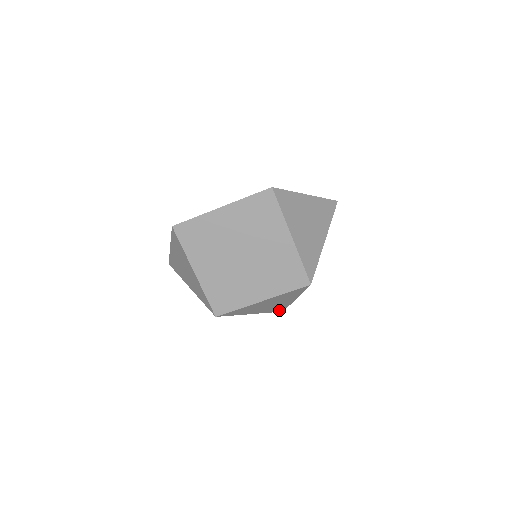
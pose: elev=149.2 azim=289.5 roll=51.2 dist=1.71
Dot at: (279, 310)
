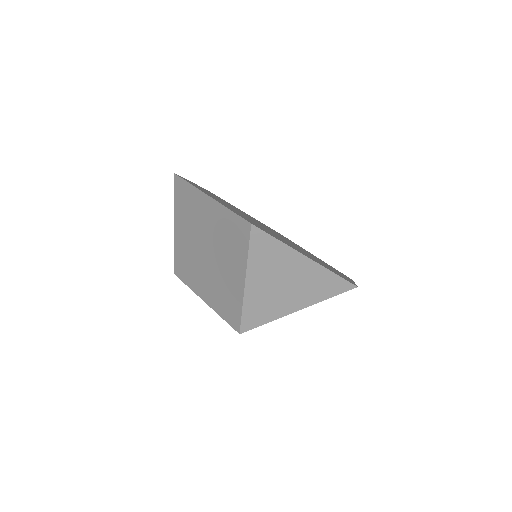
Dot at: occluded
